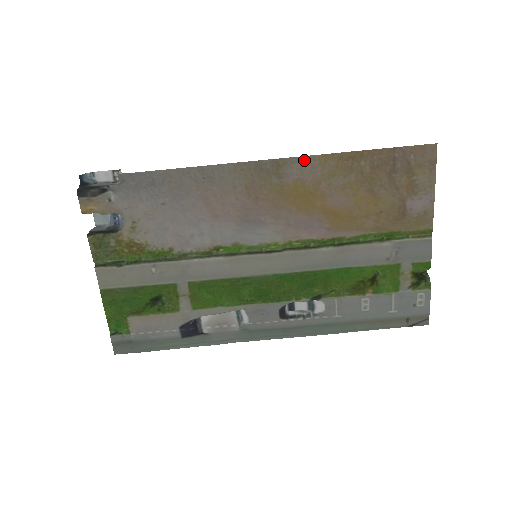
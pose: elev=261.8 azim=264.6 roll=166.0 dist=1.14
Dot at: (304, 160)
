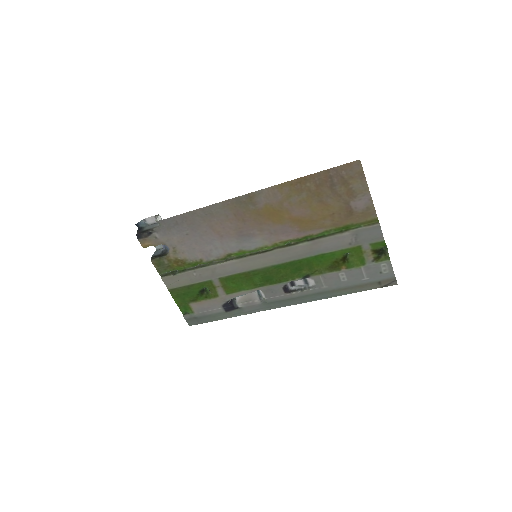
Dot at: (267, 191)
